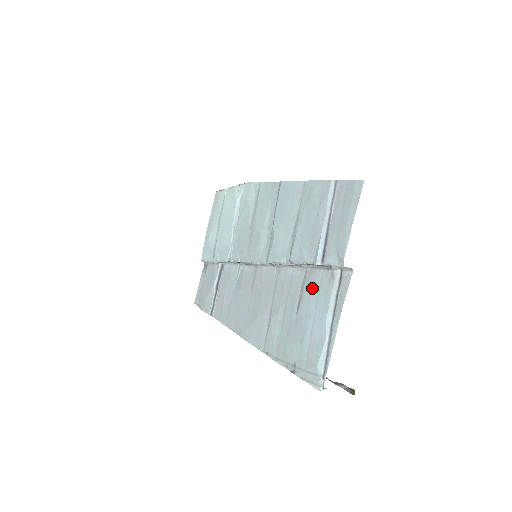
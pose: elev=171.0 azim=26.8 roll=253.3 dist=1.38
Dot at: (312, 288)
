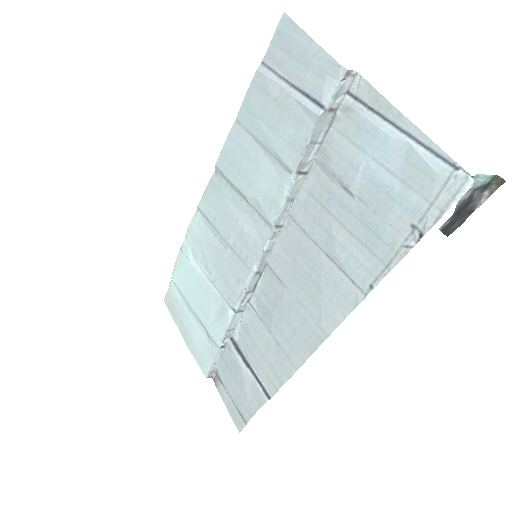
Dot at: (340, 153)
